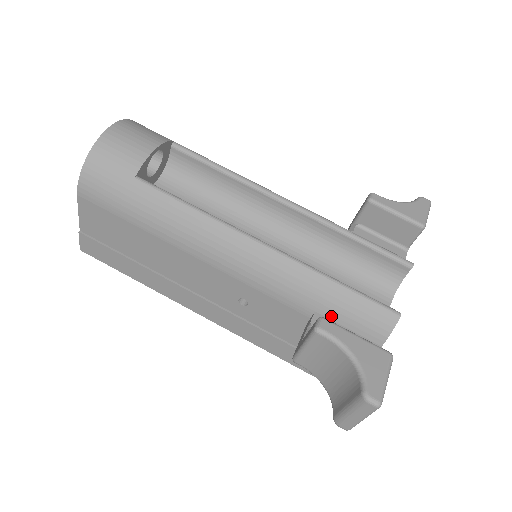
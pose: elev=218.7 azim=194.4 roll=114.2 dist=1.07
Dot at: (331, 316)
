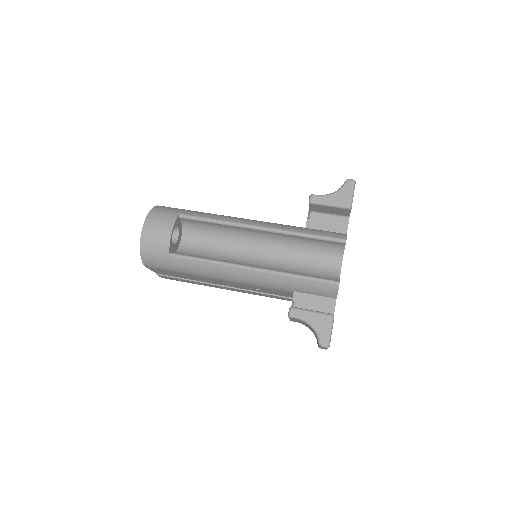
Dot at: (303, 292)
